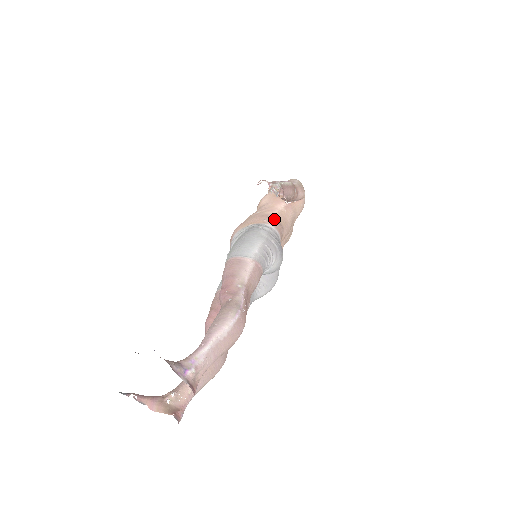
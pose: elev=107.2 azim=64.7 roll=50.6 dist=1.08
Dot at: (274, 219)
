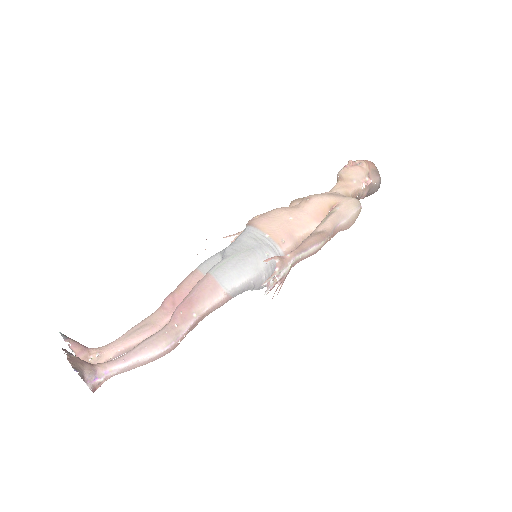
Dot at: (294, 242)
